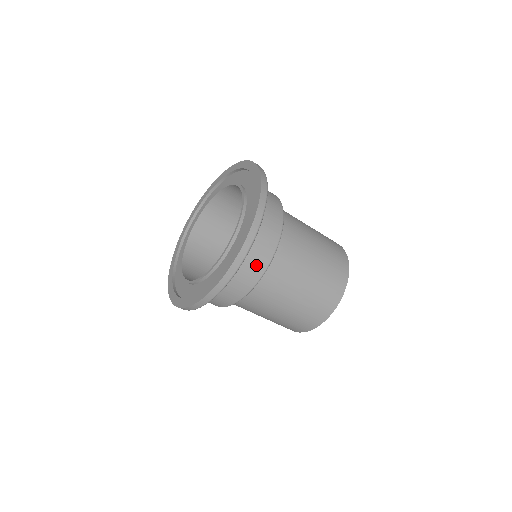
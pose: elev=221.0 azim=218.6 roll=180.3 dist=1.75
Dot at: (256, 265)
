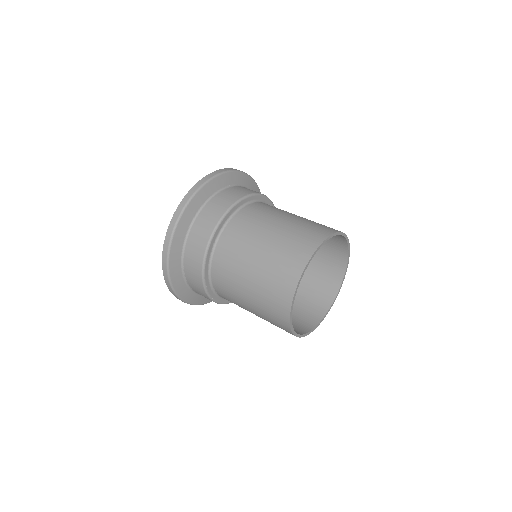
Dot at: (228, 198)
